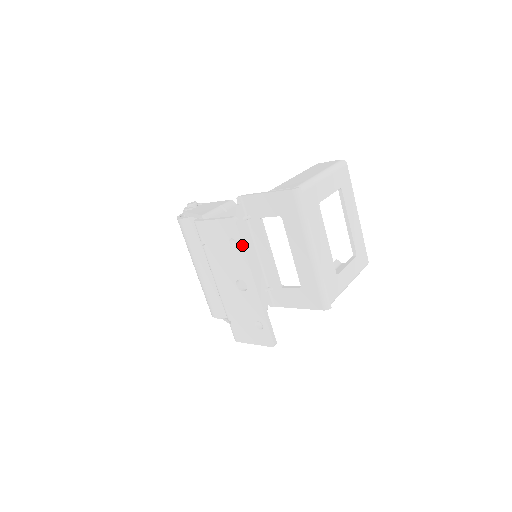
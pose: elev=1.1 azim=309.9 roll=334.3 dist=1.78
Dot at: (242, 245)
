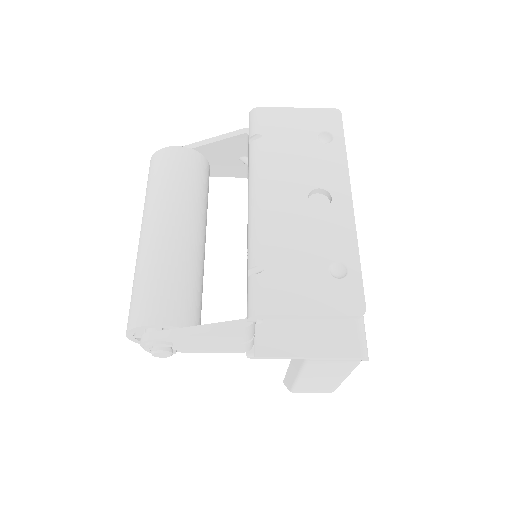
Dot at: (343, 140)
